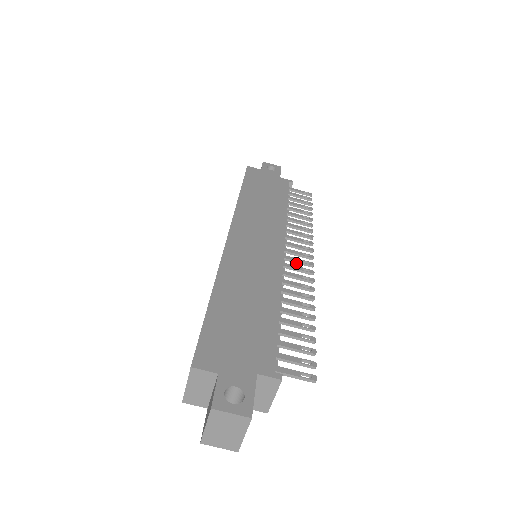
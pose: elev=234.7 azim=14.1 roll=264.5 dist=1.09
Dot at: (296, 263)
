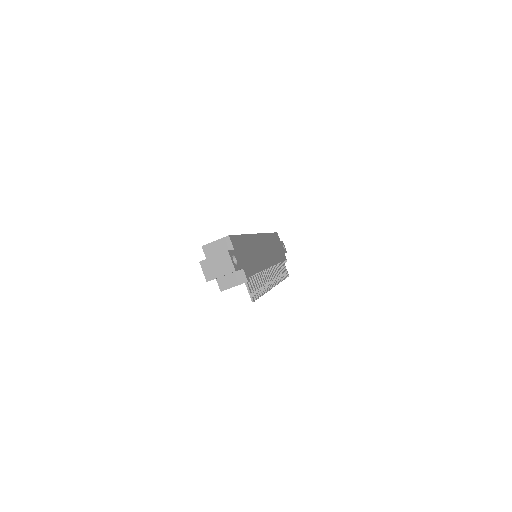
Dot at: occluded
